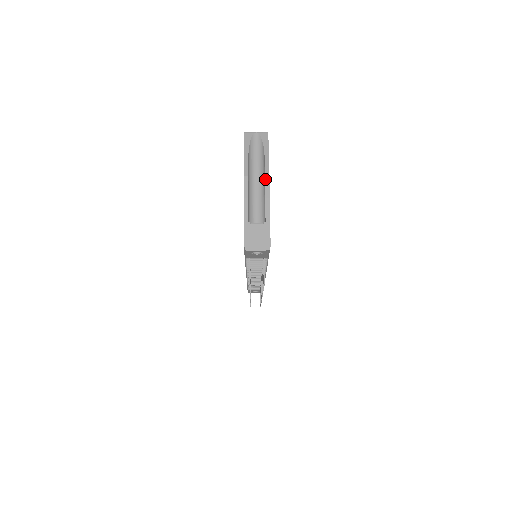
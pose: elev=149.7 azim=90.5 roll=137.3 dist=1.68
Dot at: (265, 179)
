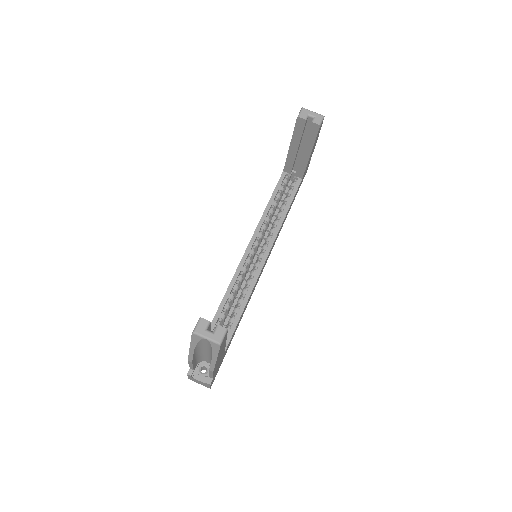
Dot at: (209, 371)
